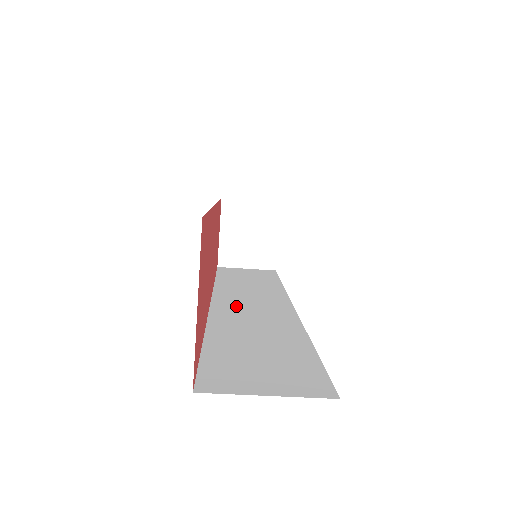
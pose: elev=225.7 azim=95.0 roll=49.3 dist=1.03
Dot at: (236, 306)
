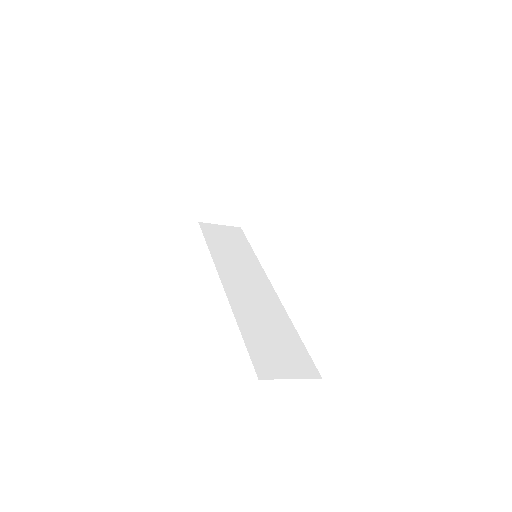
Dot at: (239, 287)
